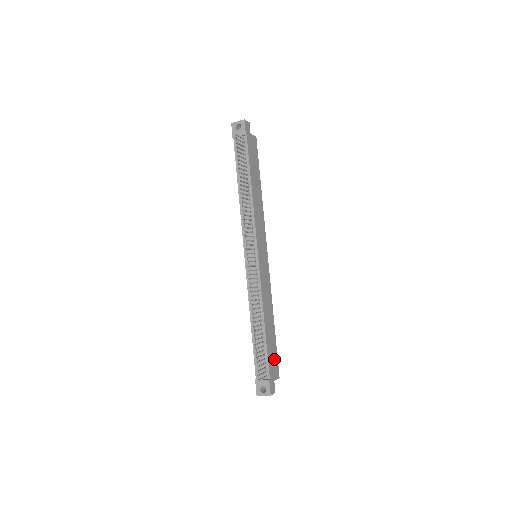
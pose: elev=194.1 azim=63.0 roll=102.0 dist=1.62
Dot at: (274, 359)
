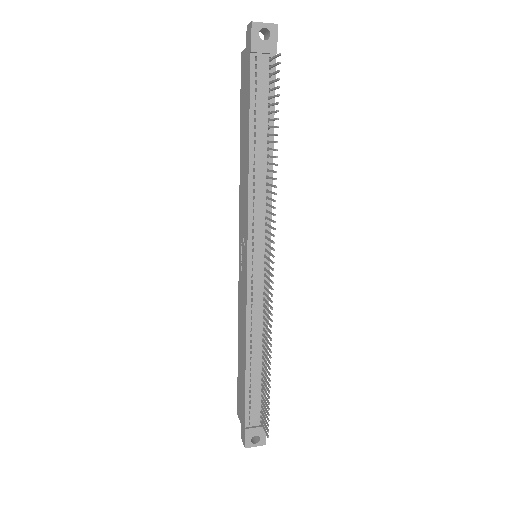
Dot at: occluded
